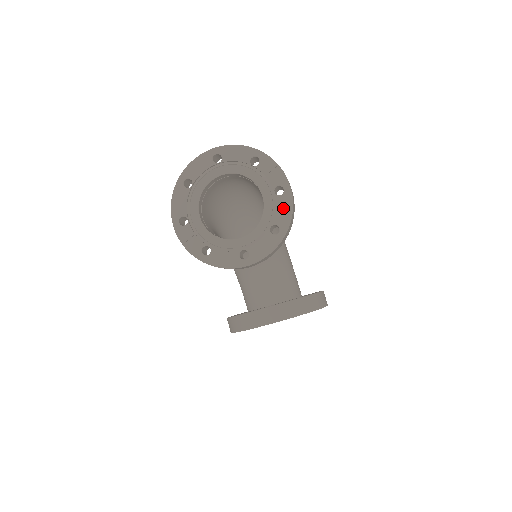
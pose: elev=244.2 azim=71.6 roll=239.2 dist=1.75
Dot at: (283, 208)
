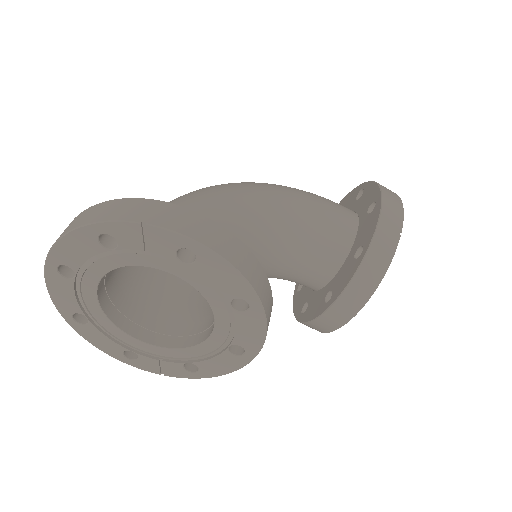
Dot at: (219, 274)
